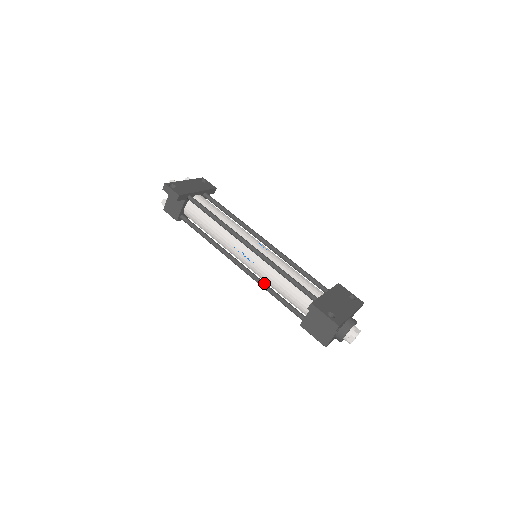
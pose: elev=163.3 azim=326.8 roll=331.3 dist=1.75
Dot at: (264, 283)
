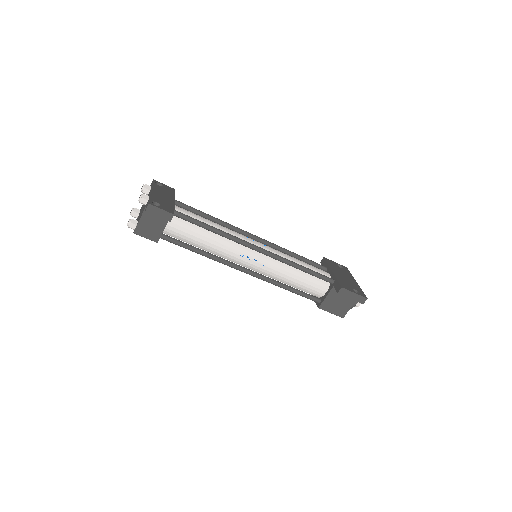
Dot at: (276, 281)
